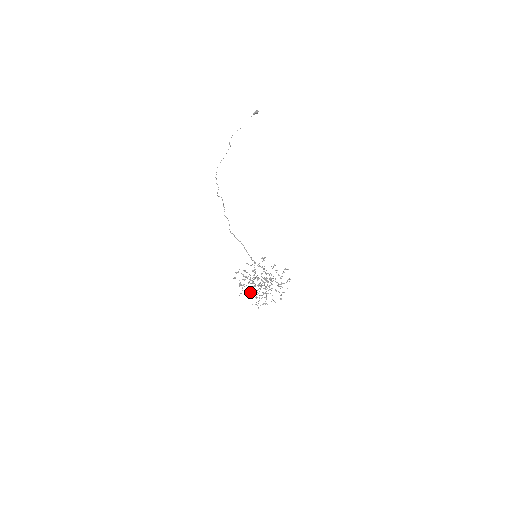
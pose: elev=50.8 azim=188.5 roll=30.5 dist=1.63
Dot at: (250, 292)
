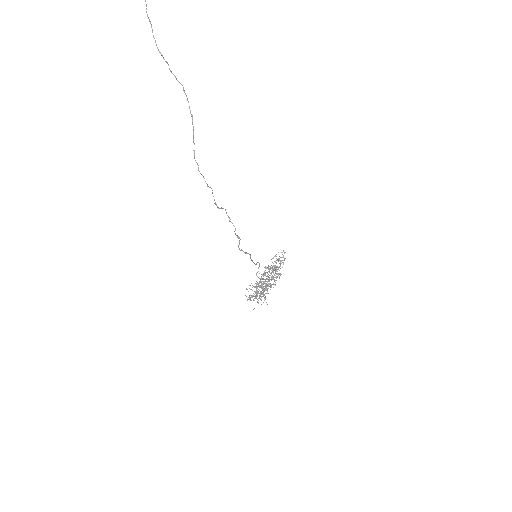
Dot at: (265, 299)
